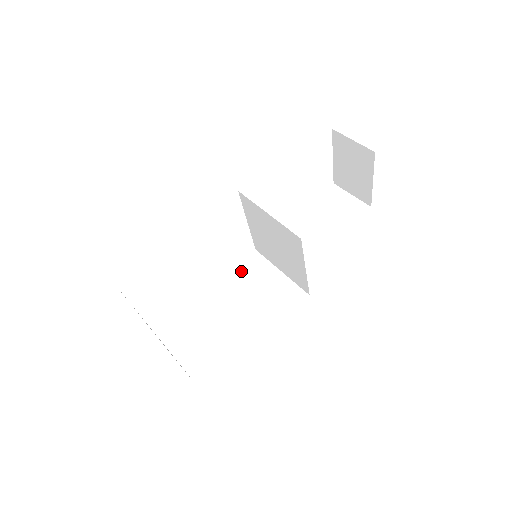
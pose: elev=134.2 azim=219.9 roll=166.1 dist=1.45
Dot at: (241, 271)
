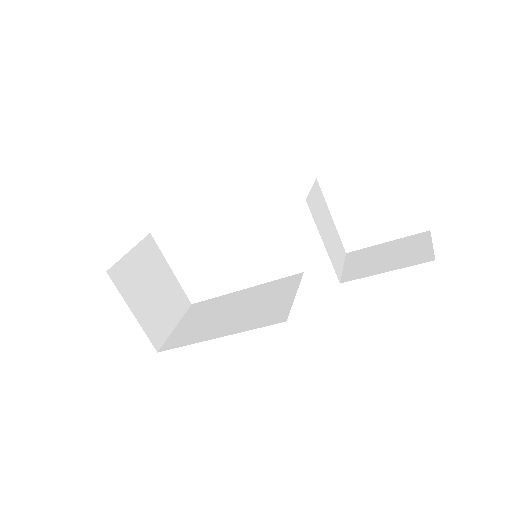
Dot at: (275, 284)
